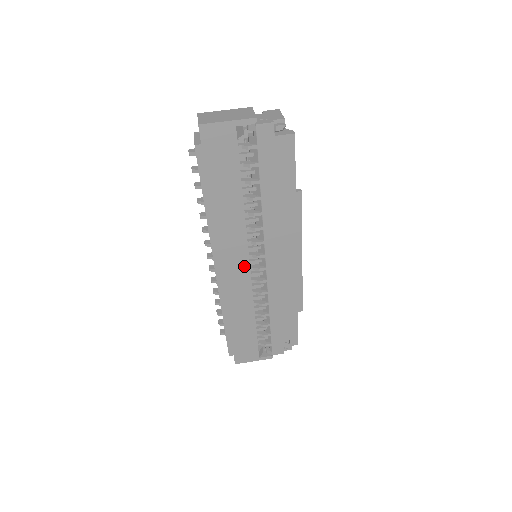
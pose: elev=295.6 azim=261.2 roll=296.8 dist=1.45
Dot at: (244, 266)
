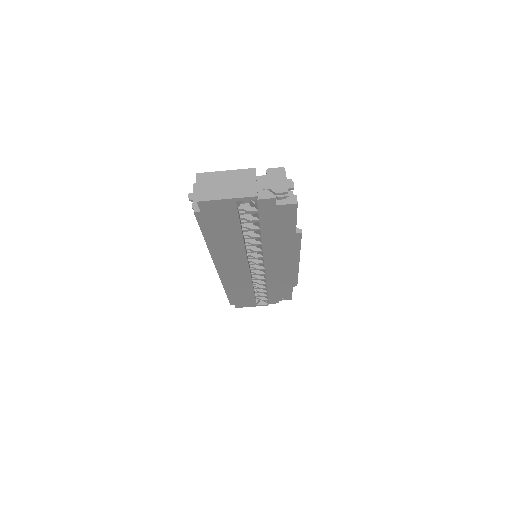
Dot at: (244, 268)
